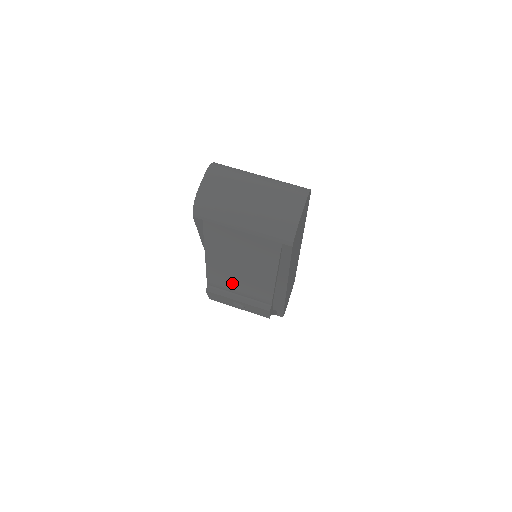
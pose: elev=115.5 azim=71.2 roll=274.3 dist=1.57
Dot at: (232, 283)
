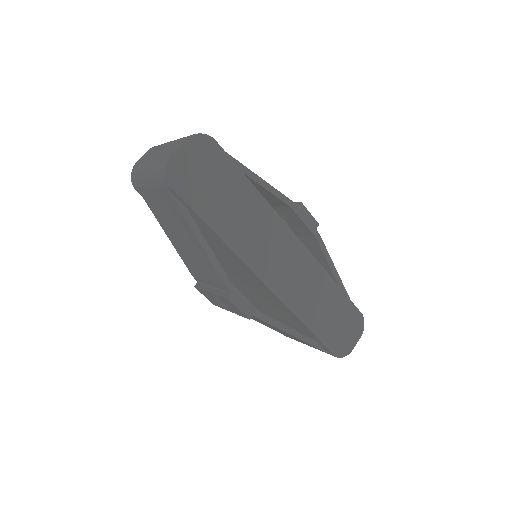
Dot at: (197, 268)
